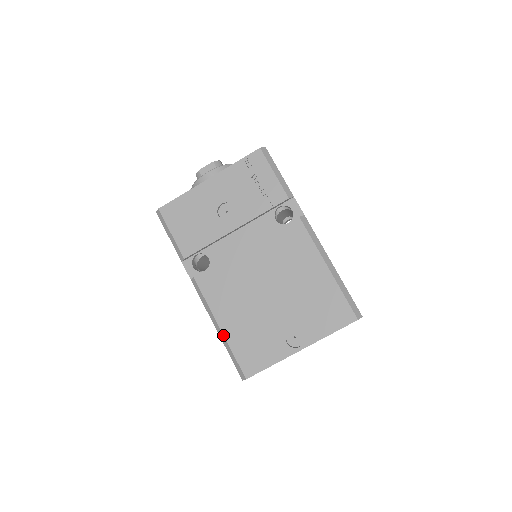
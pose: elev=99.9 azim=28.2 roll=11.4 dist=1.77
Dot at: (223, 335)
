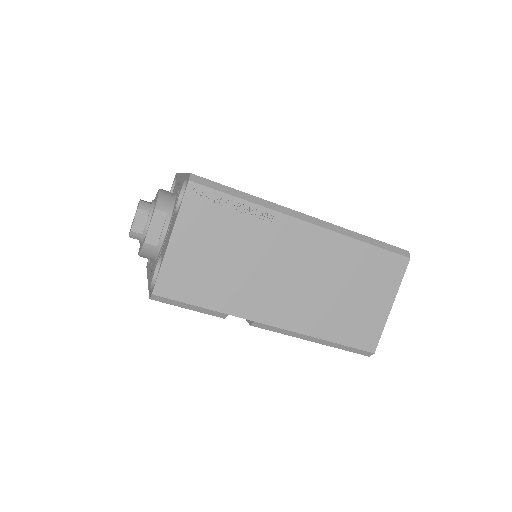
Dot at: occluded
